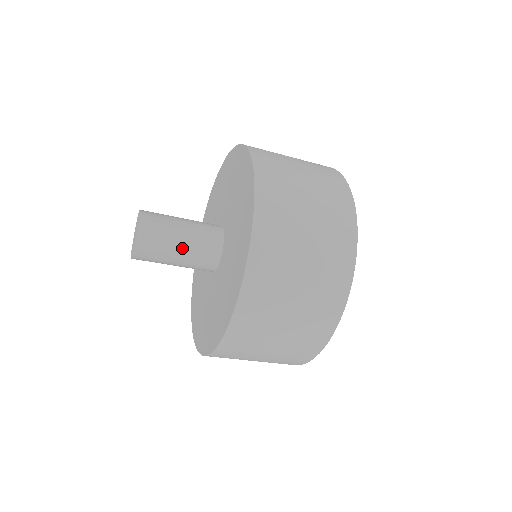
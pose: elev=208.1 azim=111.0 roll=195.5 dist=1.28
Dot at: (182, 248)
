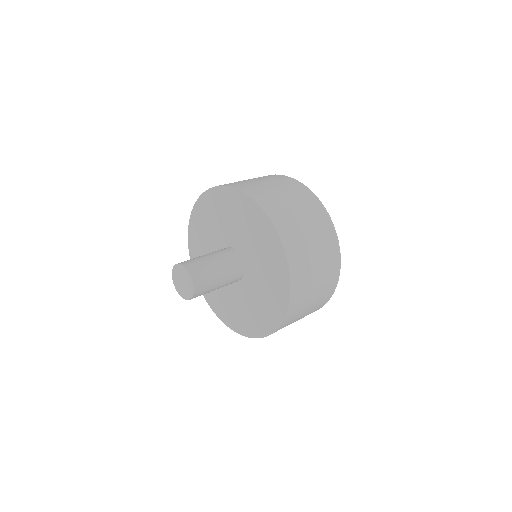
Dot at: occluded
